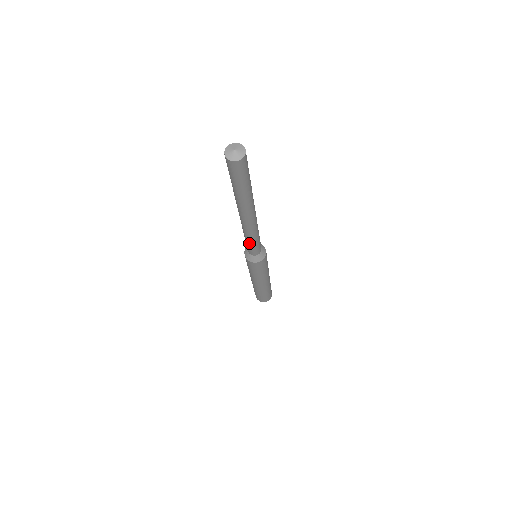
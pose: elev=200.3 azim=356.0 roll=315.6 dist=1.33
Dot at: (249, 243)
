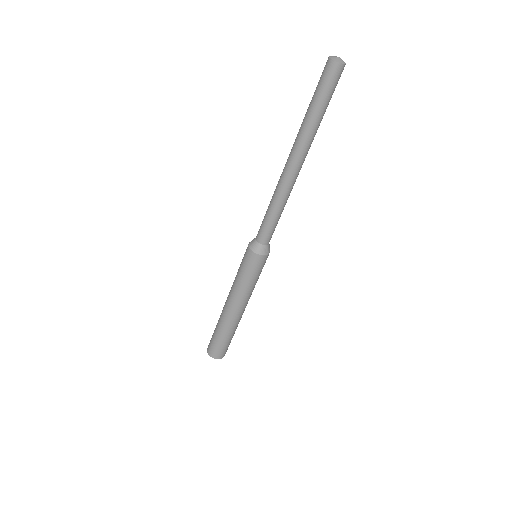
Dot at: (274, 218)
